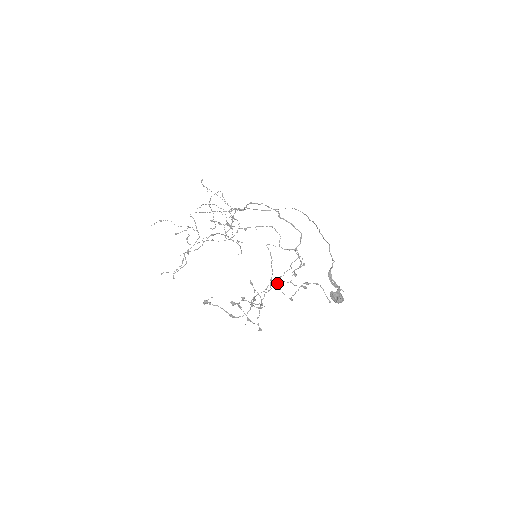
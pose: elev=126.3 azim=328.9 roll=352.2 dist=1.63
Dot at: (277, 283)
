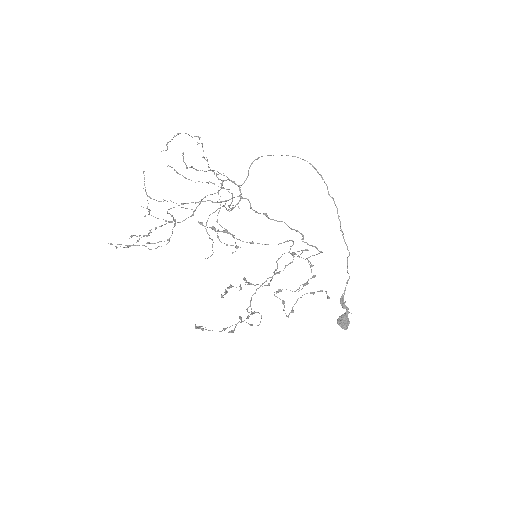
Dot at: (279, 291)
